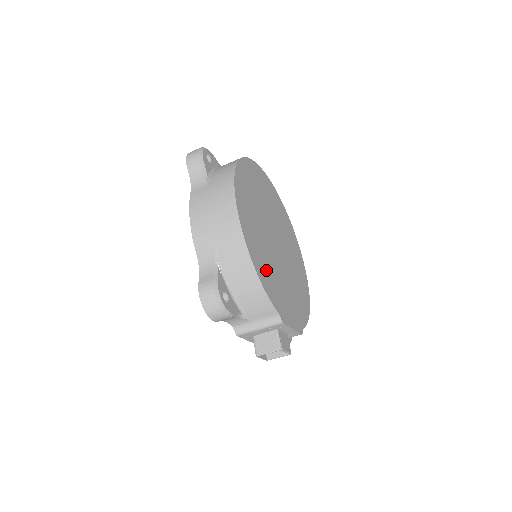
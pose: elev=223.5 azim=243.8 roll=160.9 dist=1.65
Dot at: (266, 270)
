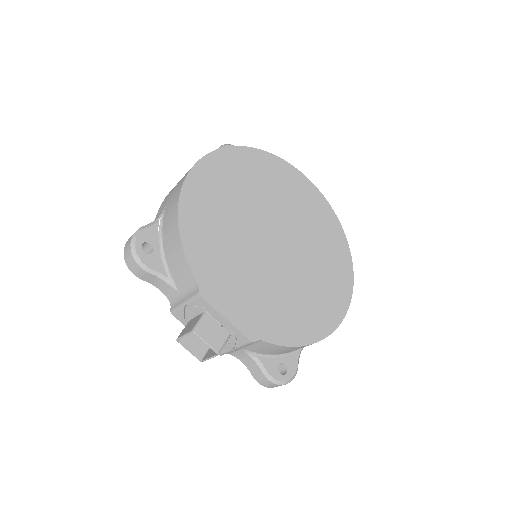
Dot at: (210, 237)
